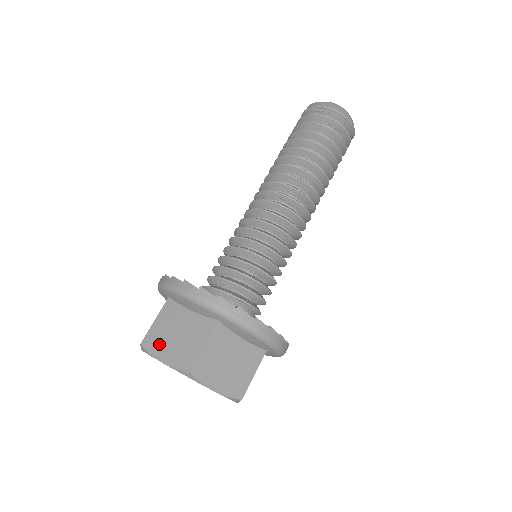
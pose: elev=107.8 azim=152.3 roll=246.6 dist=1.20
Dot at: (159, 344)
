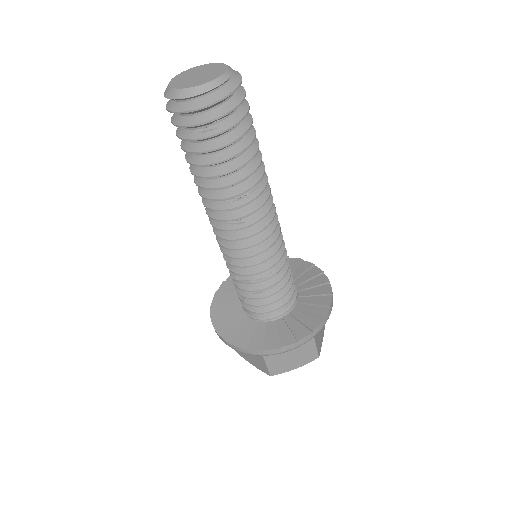
Dot at: (244, 355)
